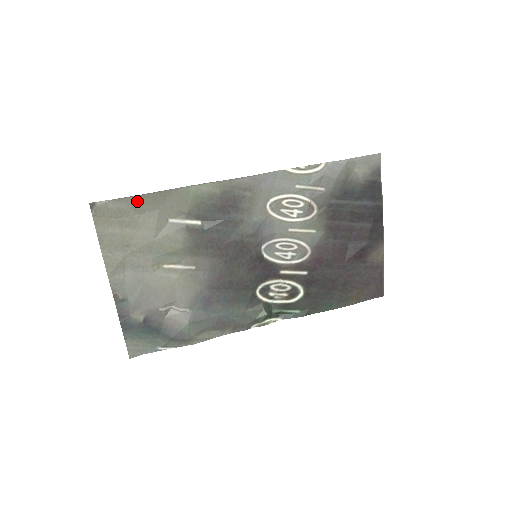
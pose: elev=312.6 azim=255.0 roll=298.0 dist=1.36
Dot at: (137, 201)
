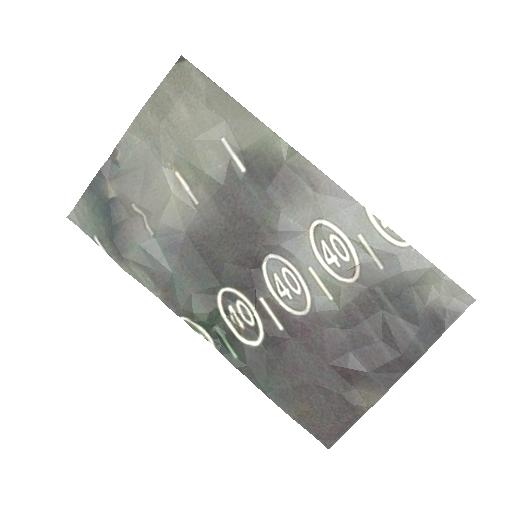
Dot at: (216, 93)
